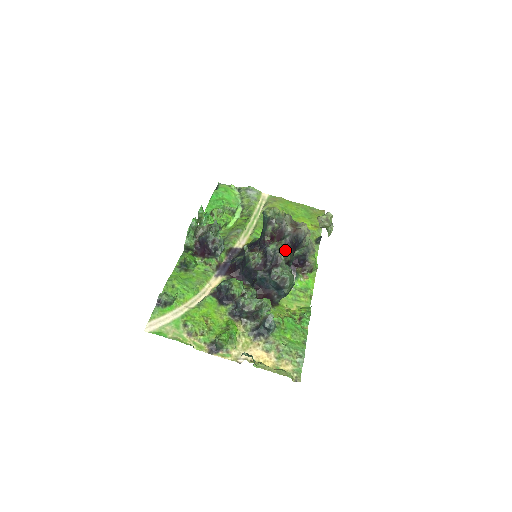
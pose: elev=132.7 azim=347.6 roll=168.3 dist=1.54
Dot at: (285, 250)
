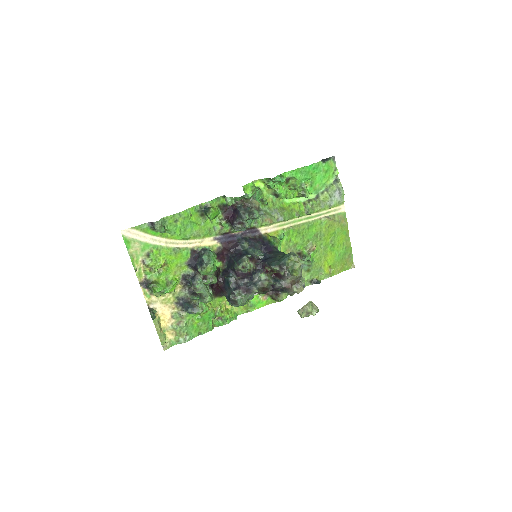
Dot at: (265, 288)
